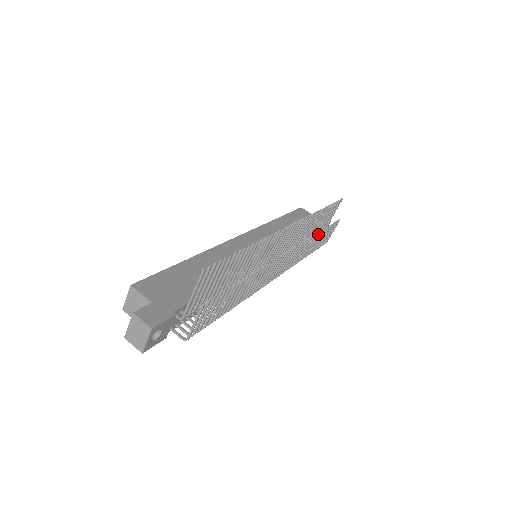
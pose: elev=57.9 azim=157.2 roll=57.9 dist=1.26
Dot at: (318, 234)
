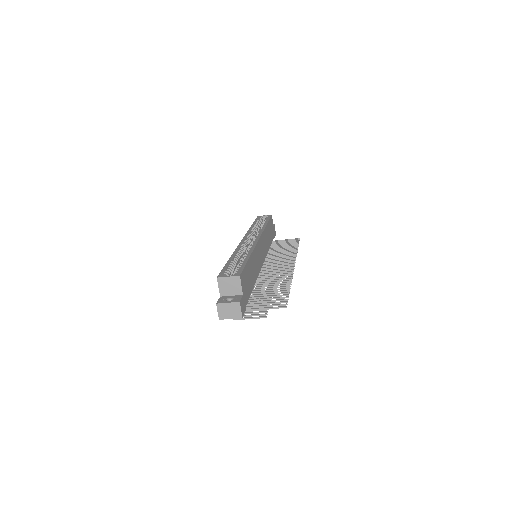
Dot at: occluded
